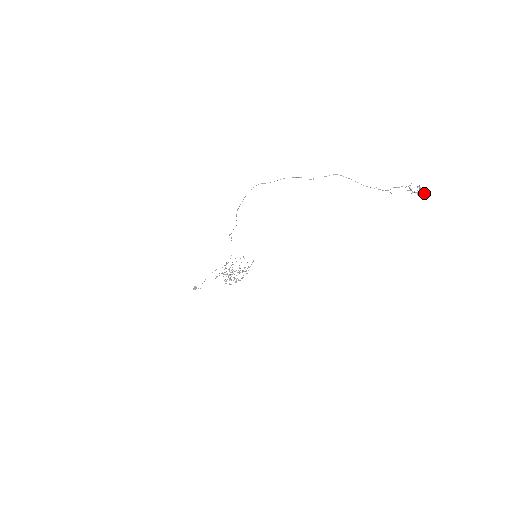
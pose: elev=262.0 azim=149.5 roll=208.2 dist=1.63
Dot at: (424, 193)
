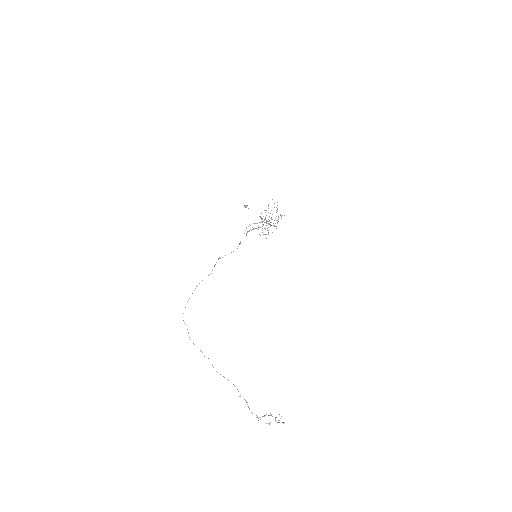
Dot at: (282, 422)
